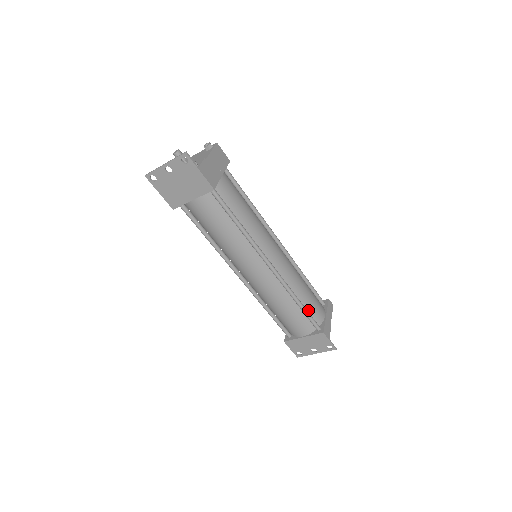
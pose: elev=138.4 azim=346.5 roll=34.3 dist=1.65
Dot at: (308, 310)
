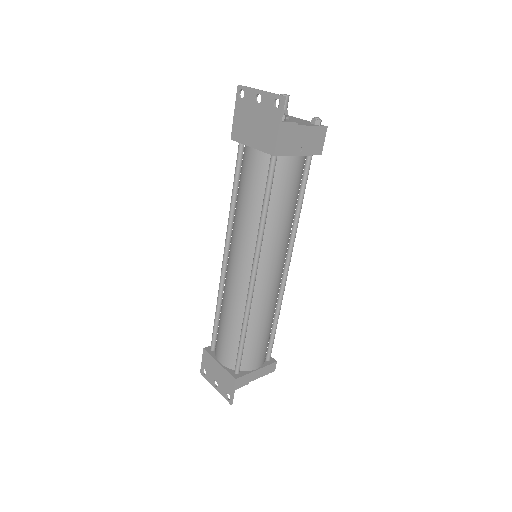
Dot at: (246, 347)
